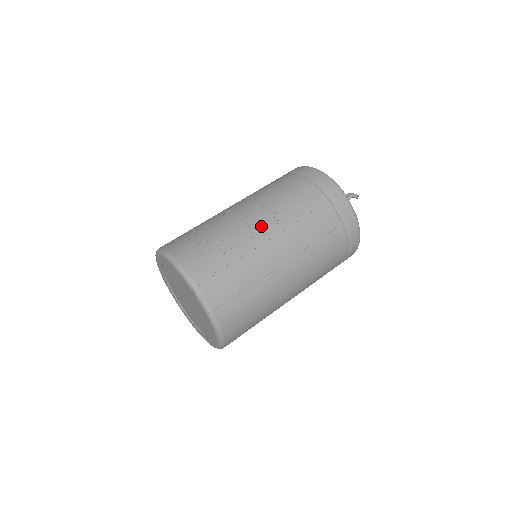
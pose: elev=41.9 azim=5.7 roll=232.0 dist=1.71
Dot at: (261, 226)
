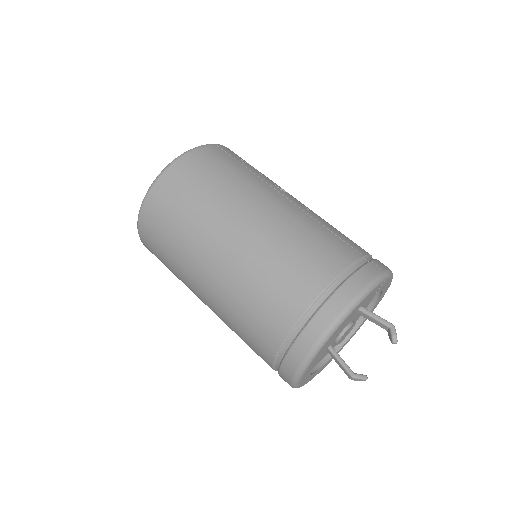
Dot at: (296, 199)
